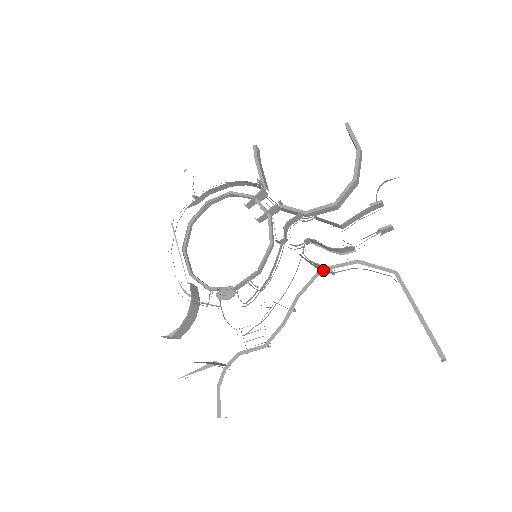
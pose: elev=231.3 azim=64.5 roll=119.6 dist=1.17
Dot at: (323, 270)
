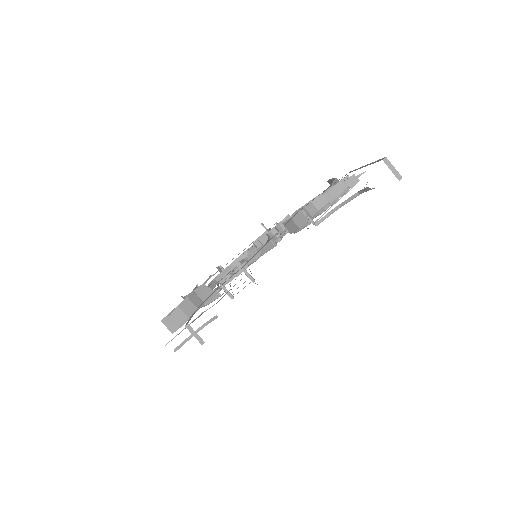
Dot at: (297, 213)
